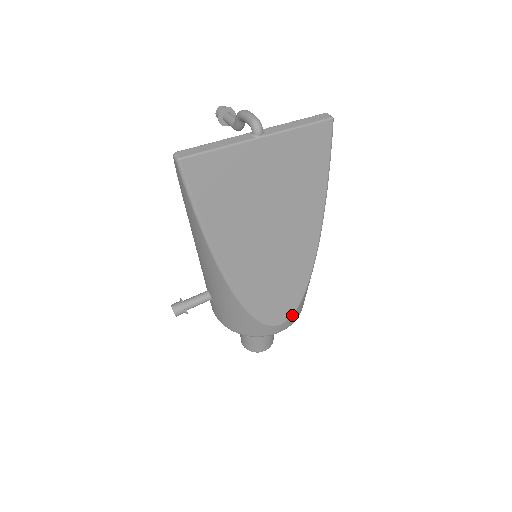
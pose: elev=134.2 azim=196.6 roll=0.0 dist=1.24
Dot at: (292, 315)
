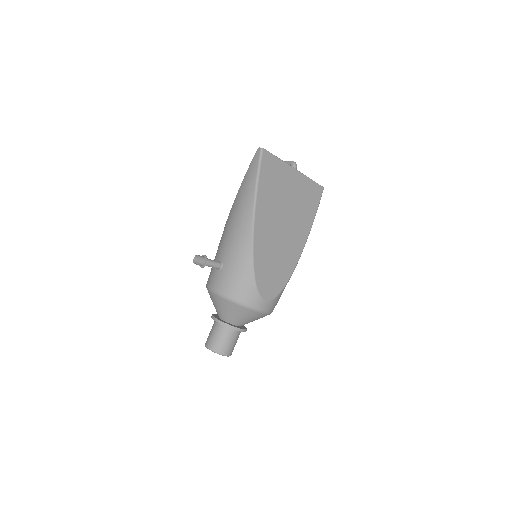
Dot at: (273, 299)
